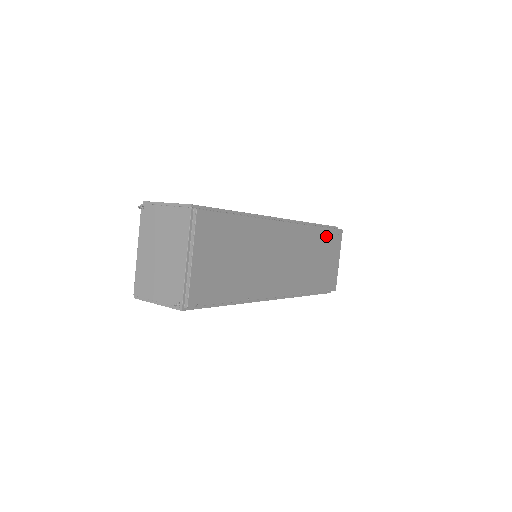
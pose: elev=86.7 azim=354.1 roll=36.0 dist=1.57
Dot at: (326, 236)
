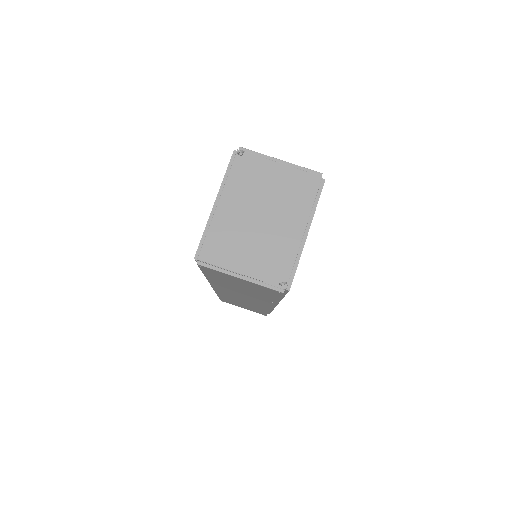
Dot at: occluded
